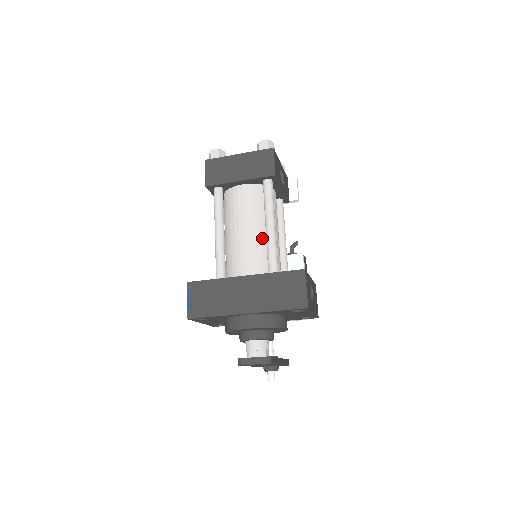
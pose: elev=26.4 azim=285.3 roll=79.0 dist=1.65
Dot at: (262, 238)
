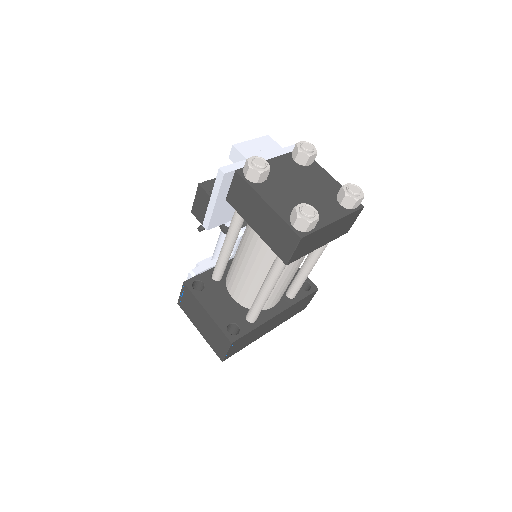
Dot at: occluded
